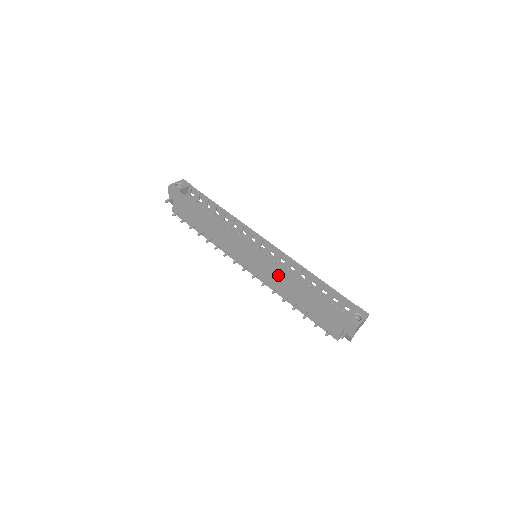
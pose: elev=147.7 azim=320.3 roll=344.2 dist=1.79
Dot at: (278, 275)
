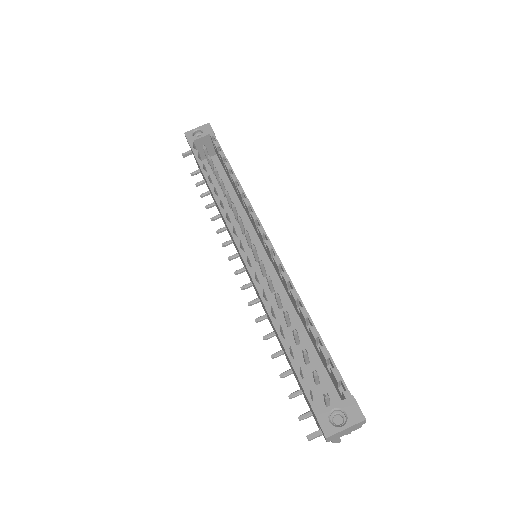
Dot at: (260, 299)
